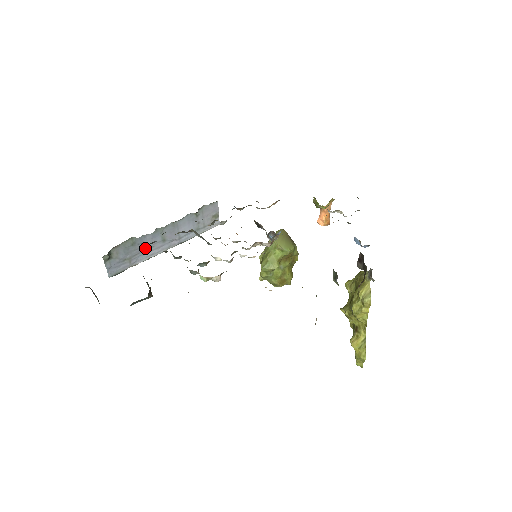
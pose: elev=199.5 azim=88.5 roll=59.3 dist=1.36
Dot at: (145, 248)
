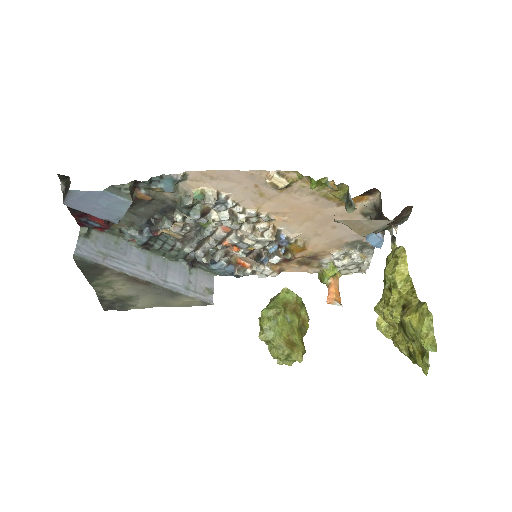
Dot at: (126, 260)
